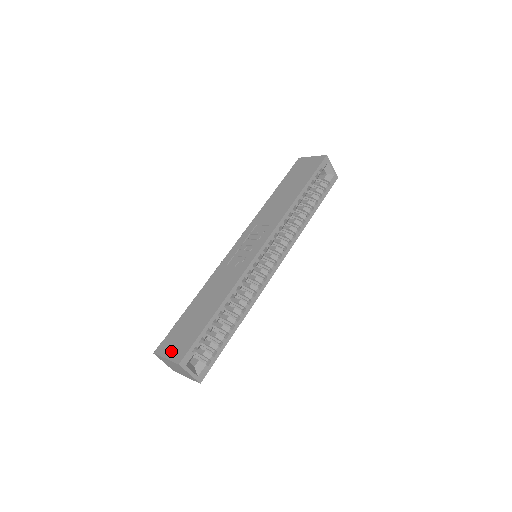
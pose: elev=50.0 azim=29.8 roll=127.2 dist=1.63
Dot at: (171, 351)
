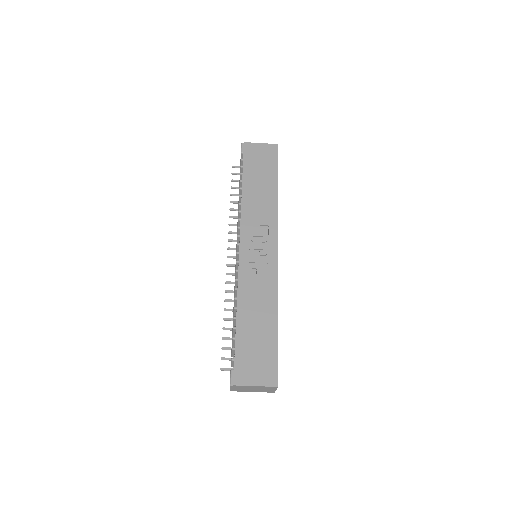
Dot at: (257, 377)
